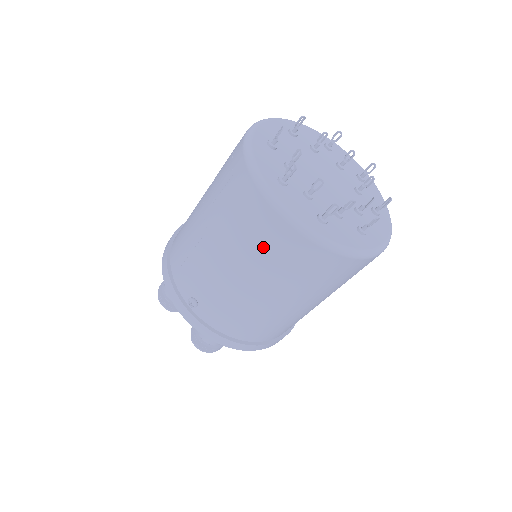
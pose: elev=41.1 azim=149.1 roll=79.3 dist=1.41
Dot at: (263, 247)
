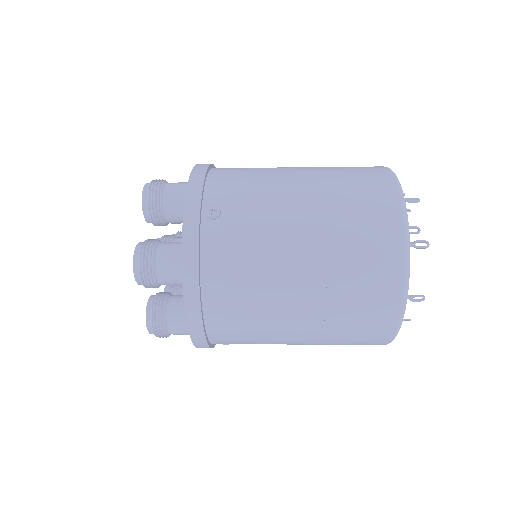
Dot at: occluded
